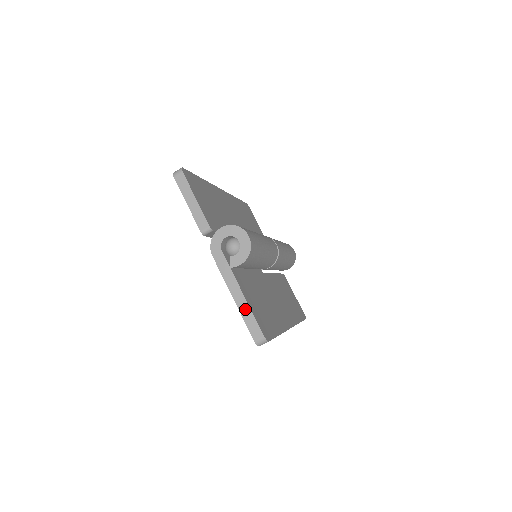
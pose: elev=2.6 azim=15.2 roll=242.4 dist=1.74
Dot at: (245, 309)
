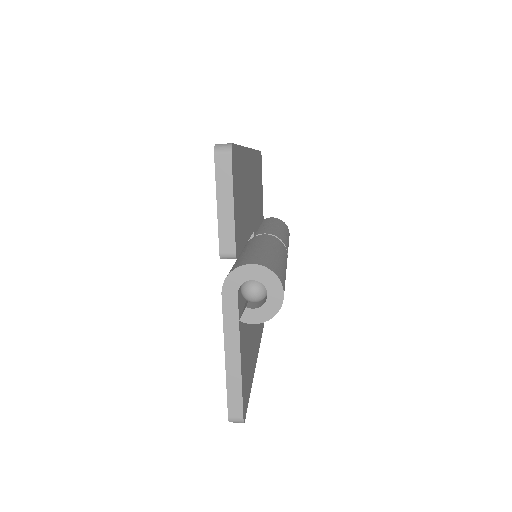
Dot at: (234, 378)
